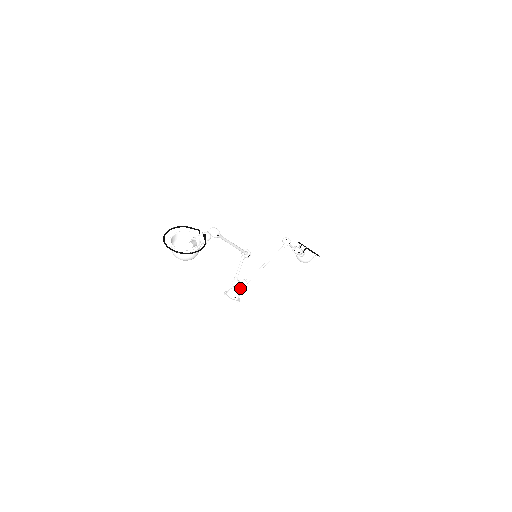
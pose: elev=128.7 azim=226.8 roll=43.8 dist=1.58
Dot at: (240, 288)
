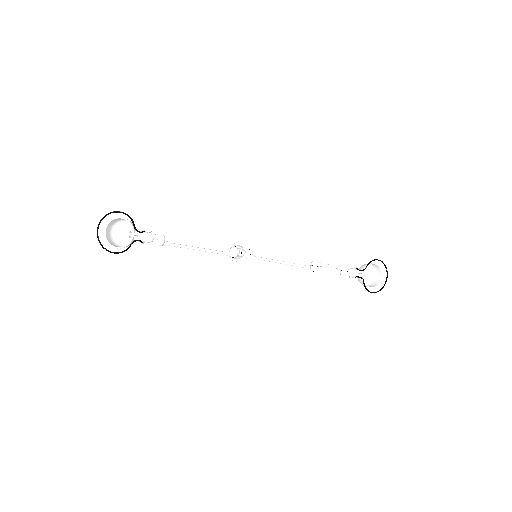
Dot at: (241, 256)
